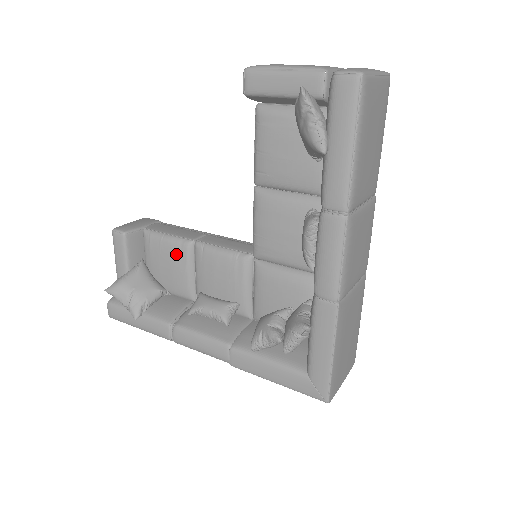
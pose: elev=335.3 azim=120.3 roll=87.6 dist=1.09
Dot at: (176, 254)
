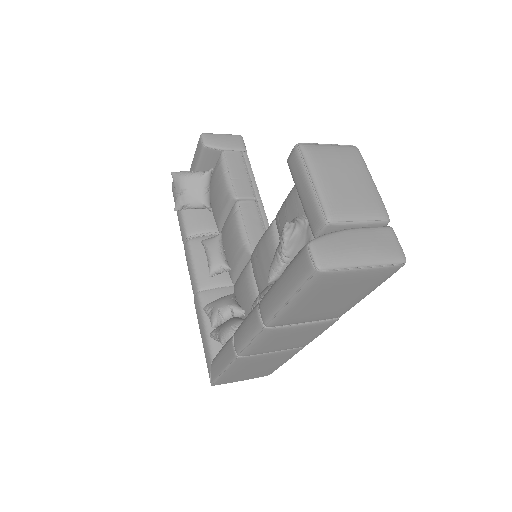
Dot at: (223, 194)
